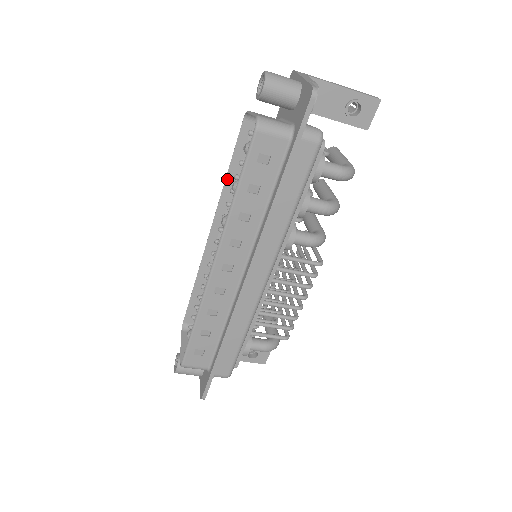
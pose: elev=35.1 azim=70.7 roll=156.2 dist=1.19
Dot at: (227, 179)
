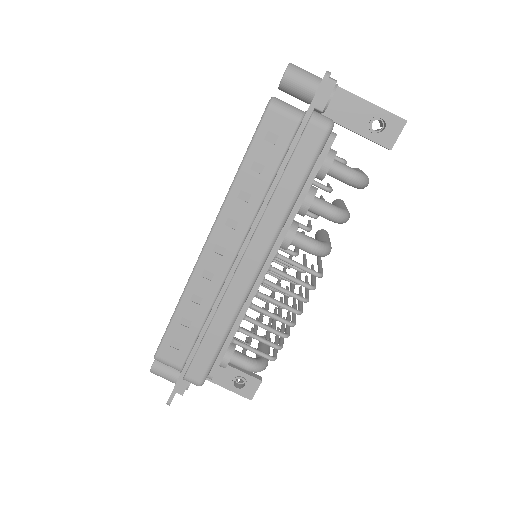
Dot at: occluded
